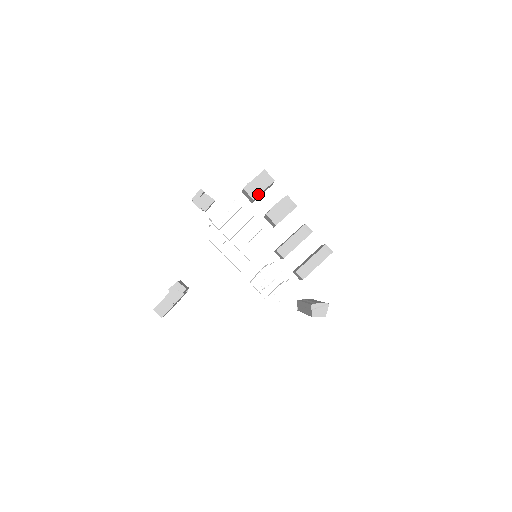
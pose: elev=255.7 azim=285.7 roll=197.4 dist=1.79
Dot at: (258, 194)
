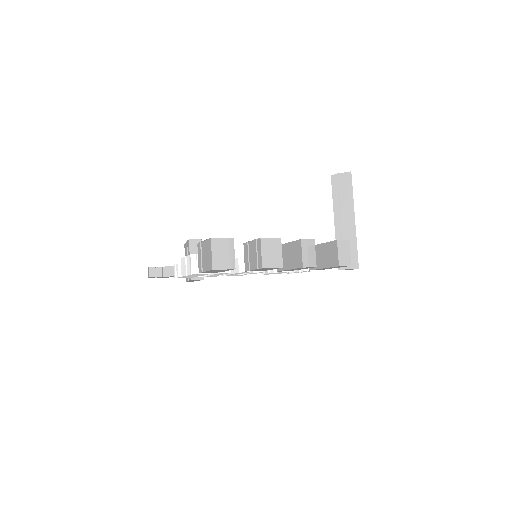
Dot at: occluded
